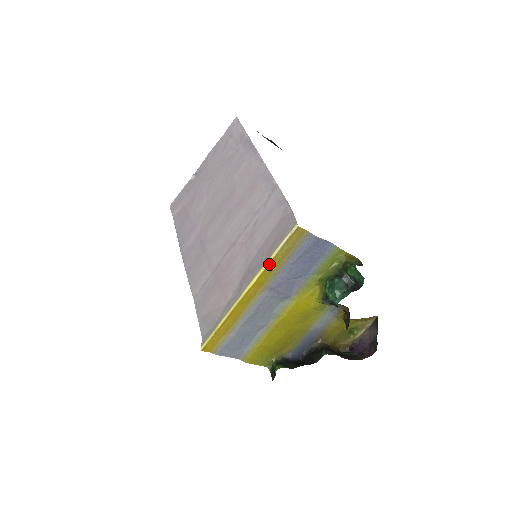
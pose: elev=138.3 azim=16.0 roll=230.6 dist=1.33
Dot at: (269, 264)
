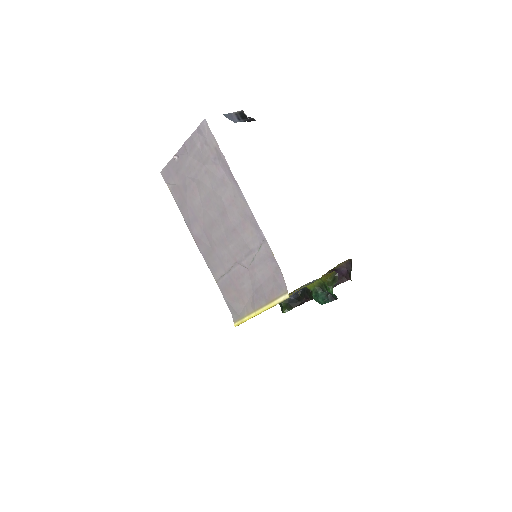
Dot at: occluded
